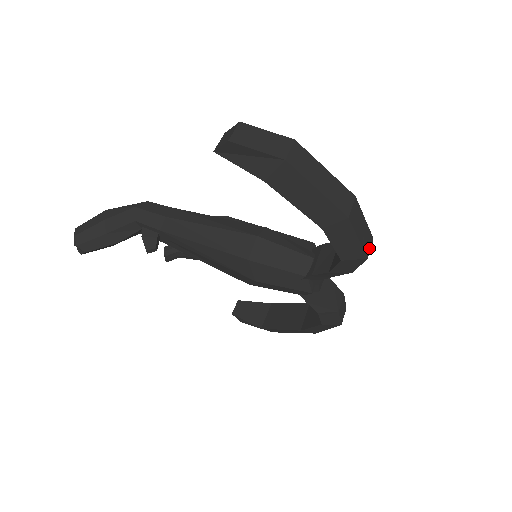
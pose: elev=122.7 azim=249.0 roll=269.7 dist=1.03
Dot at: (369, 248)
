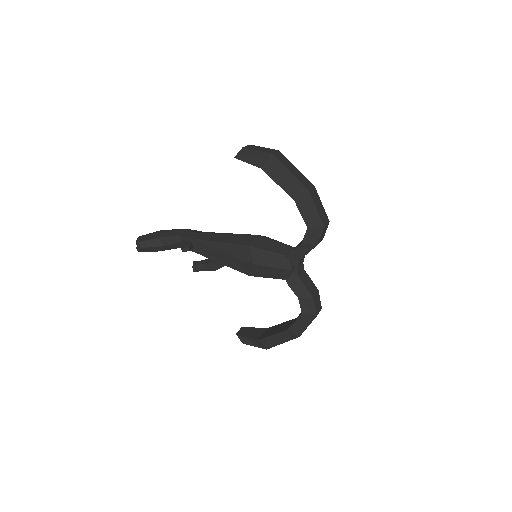
Dot at: (326, 223)
